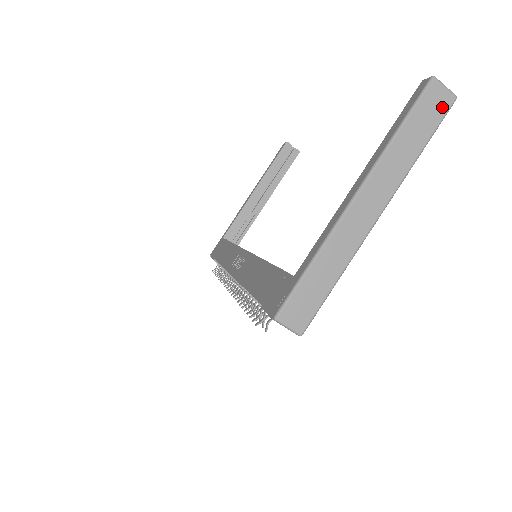
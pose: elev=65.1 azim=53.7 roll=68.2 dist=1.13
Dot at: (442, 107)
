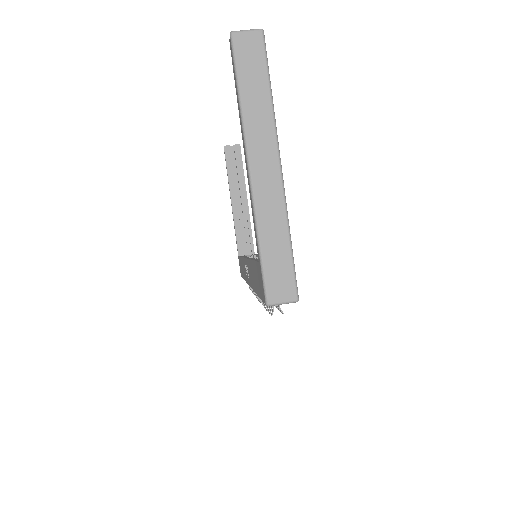
Dot at: (257, 47)
